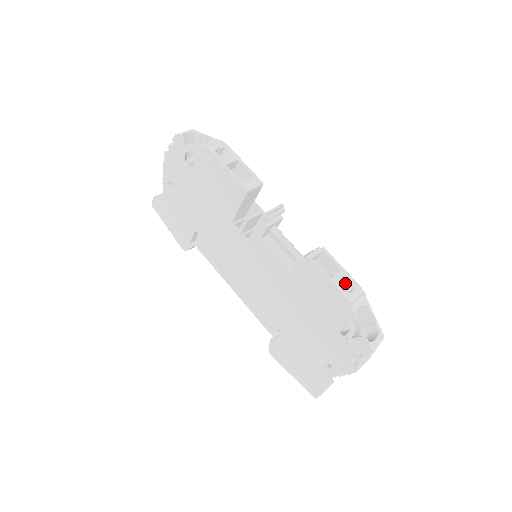
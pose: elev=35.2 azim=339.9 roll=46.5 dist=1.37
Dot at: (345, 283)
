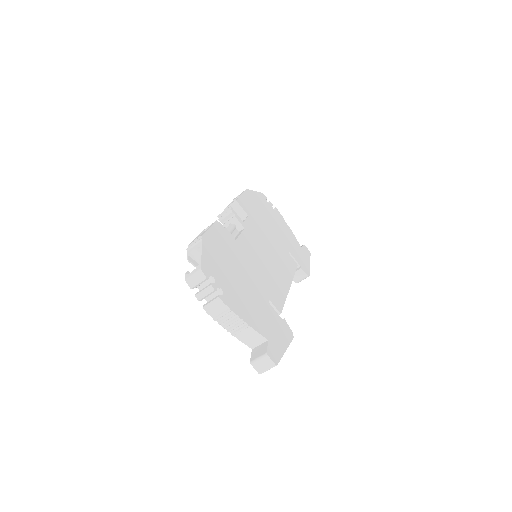
Dot at: occluded
